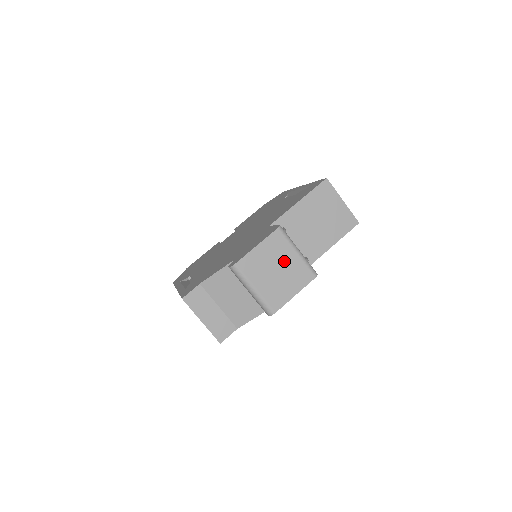
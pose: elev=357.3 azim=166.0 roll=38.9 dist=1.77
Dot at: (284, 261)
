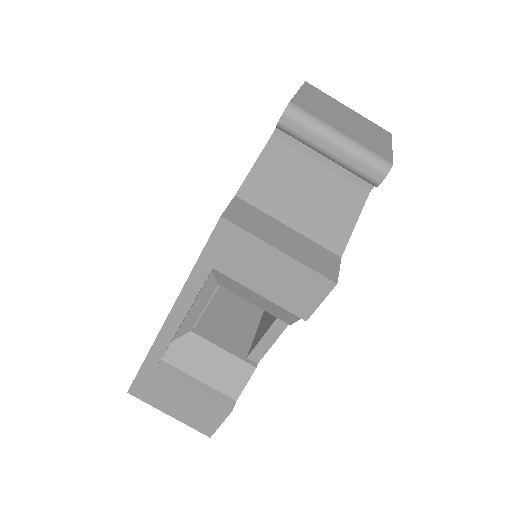
Dot at: (344, 112)
